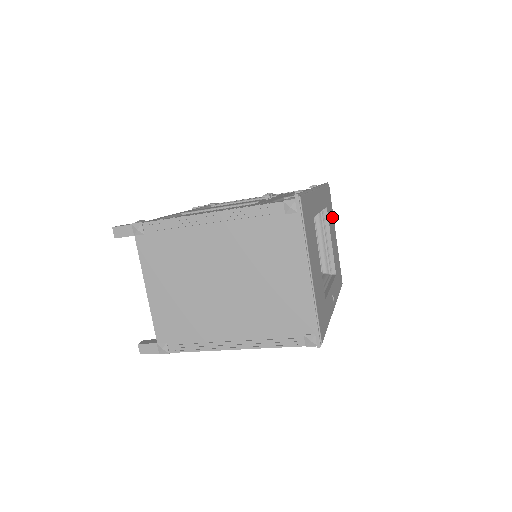
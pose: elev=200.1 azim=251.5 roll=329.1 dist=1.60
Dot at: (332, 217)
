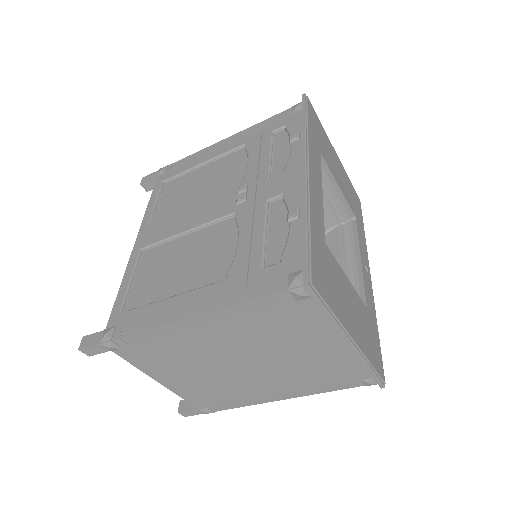
Dot at: (326, 141)
